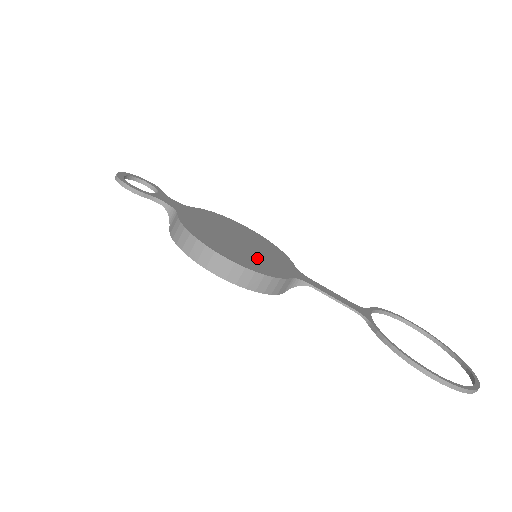
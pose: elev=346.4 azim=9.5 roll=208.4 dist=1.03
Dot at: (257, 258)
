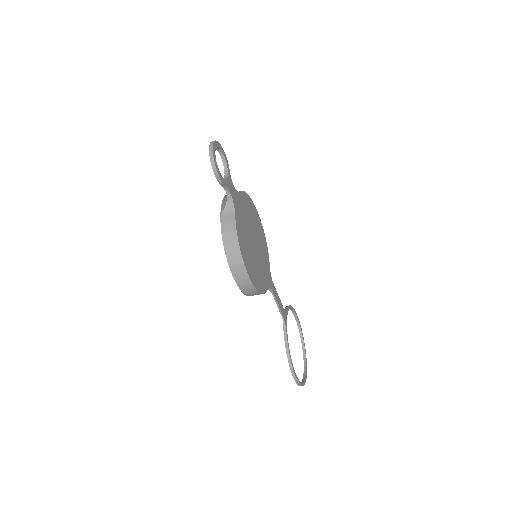
Dot at: (259, 268)
